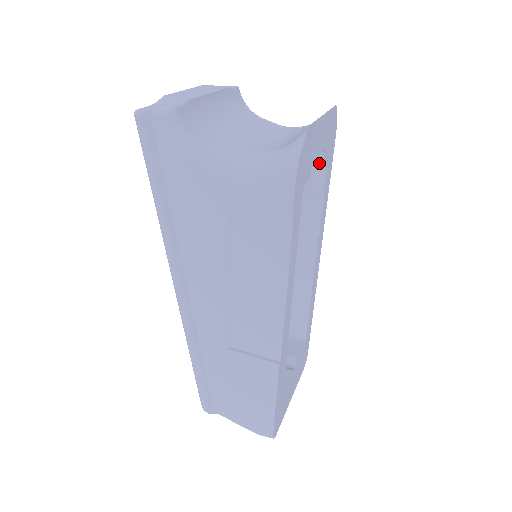
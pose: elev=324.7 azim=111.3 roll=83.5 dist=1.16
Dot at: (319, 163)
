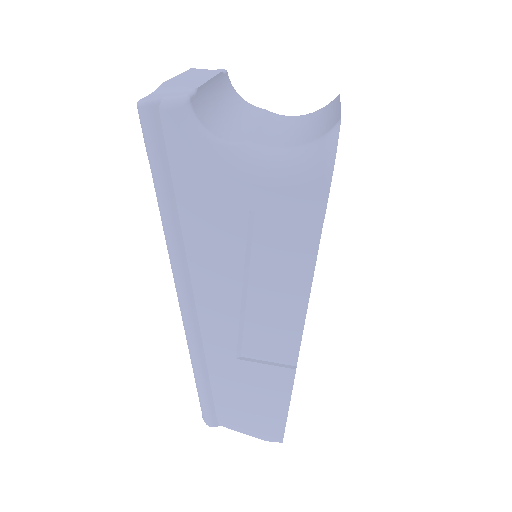
Dot at: occluded
